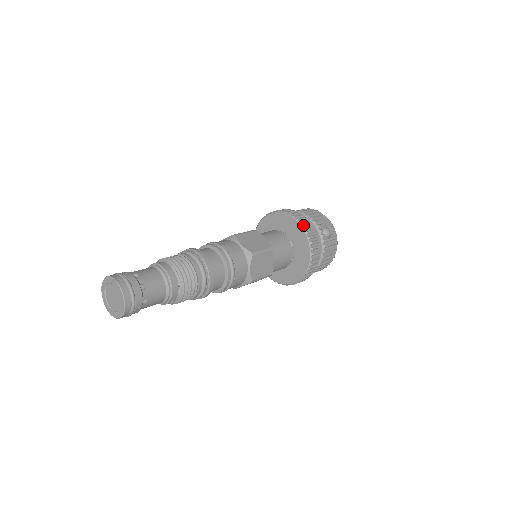
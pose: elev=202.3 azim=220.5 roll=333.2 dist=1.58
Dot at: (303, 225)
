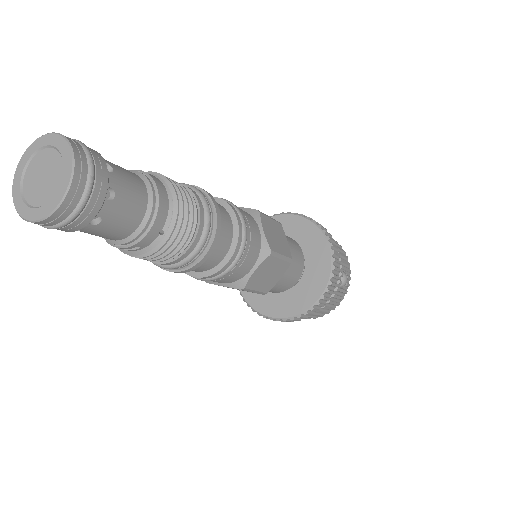
Dot at: (333, 255)
